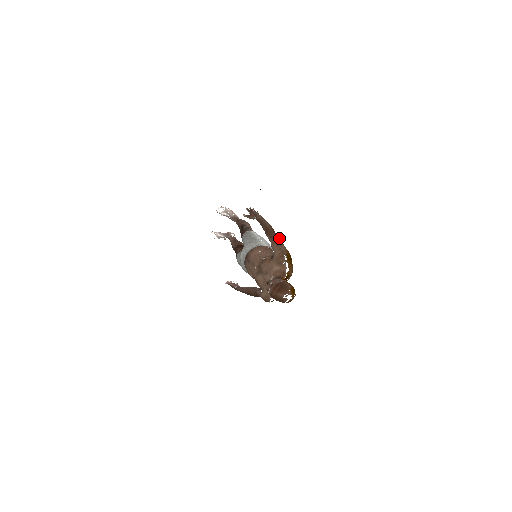
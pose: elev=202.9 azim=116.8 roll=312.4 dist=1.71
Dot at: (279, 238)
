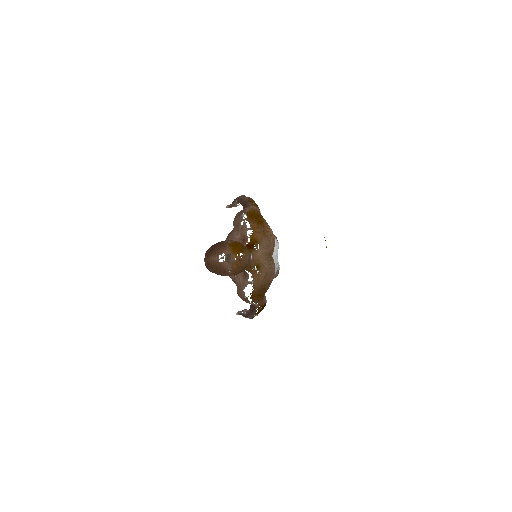
Dot at: (256, 206)
